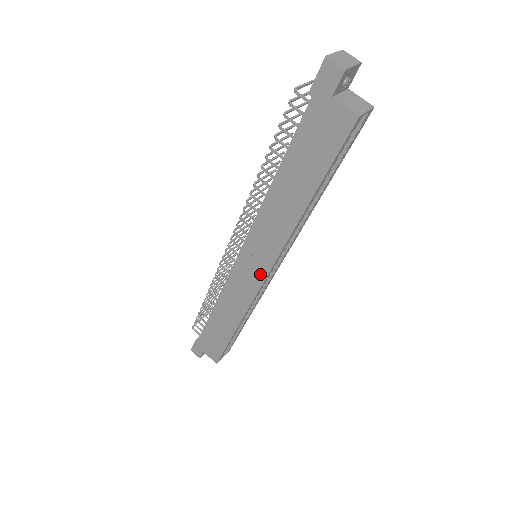
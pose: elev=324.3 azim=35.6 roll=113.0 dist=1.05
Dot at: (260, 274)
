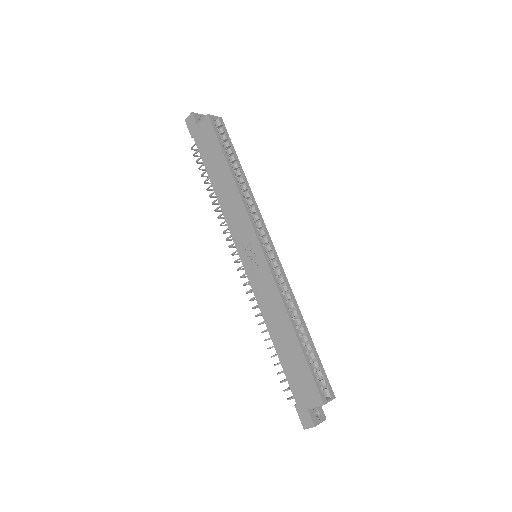
Dot at: (257, 251)
